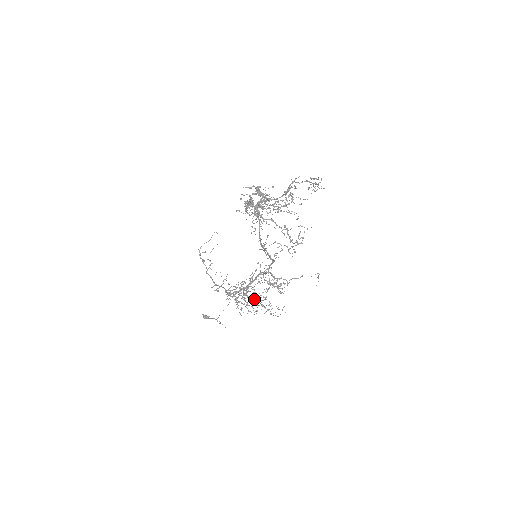
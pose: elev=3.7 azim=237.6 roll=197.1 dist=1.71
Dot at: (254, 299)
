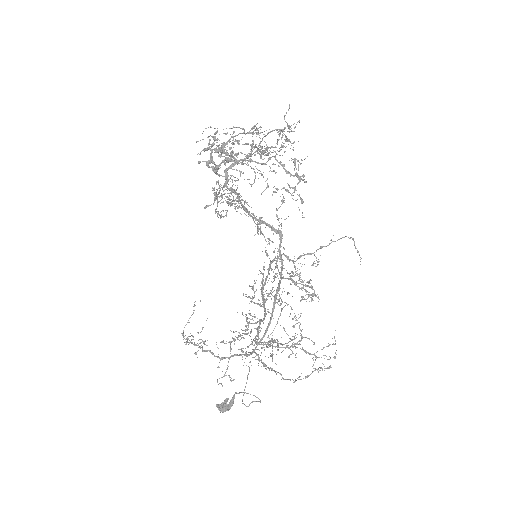
Dot at: (286, 346)
